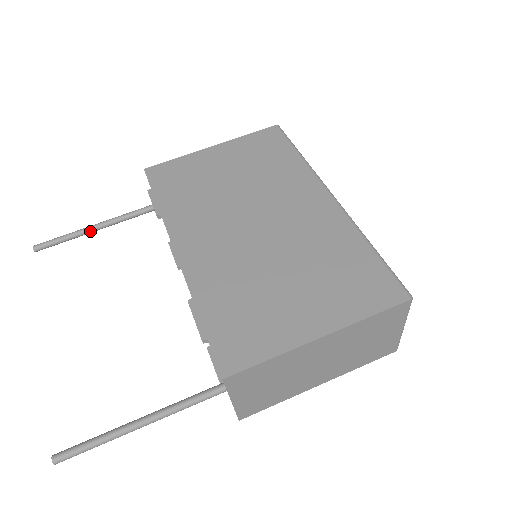
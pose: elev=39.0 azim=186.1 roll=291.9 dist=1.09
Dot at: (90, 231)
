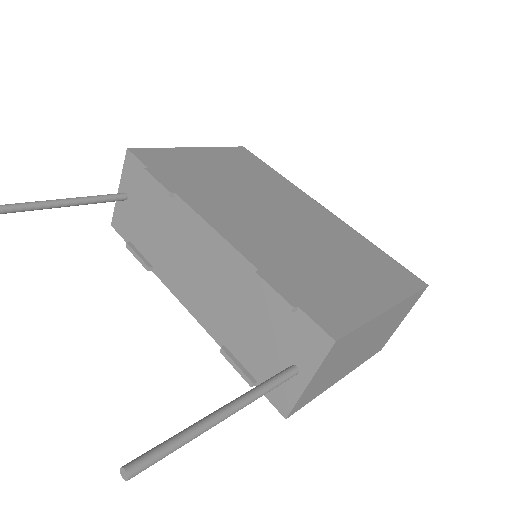
Dot at: (45, 206)
